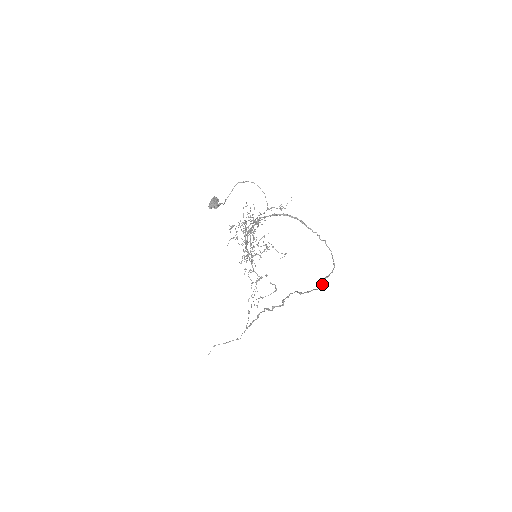
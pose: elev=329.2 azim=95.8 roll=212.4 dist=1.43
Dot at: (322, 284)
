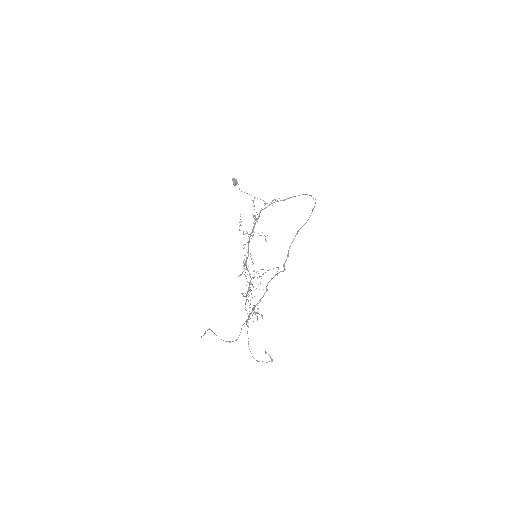
Dot at: (311, 213)
